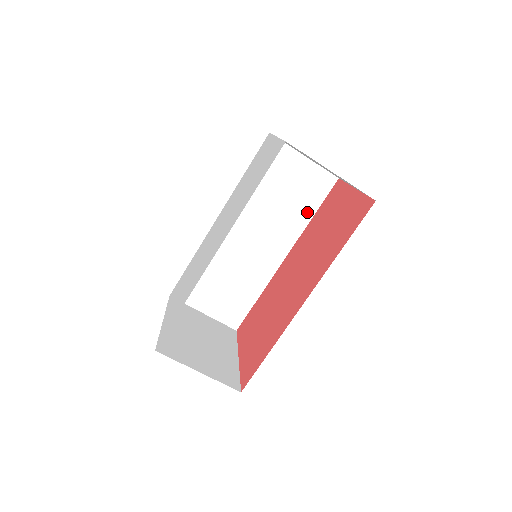
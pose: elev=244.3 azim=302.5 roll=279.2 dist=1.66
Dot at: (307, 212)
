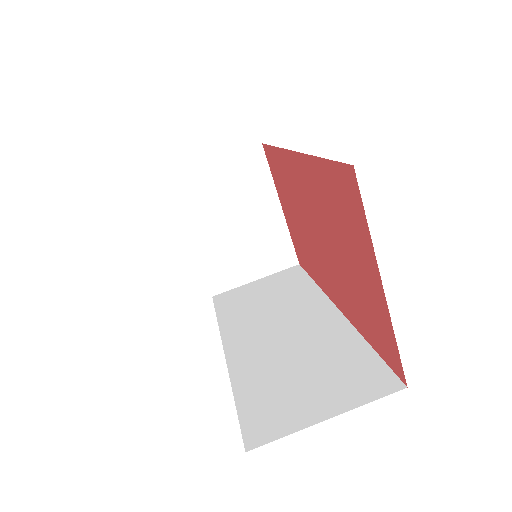
Dot at: (305, 285)
